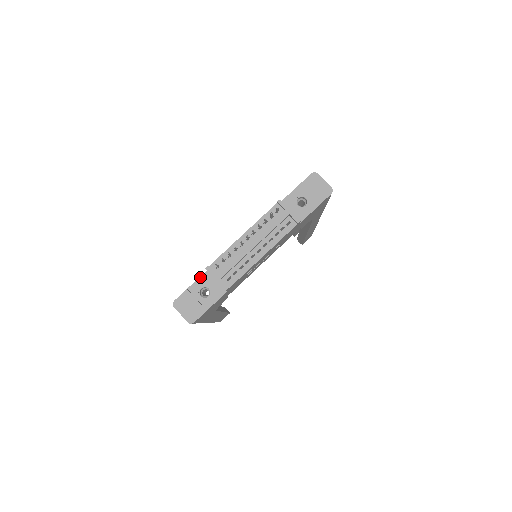
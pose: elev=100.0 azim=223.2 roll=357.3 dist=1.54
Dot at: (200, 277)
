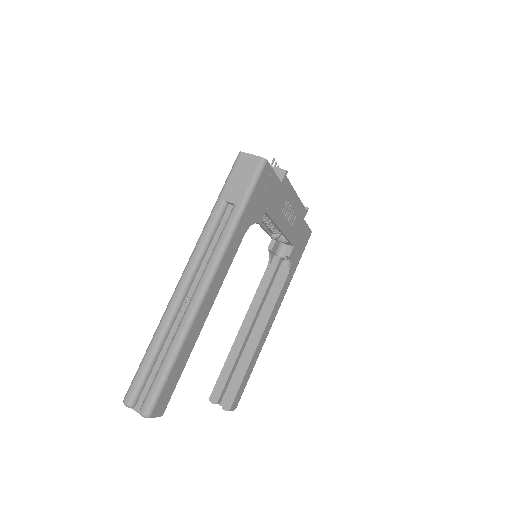
Dot at: occluded
